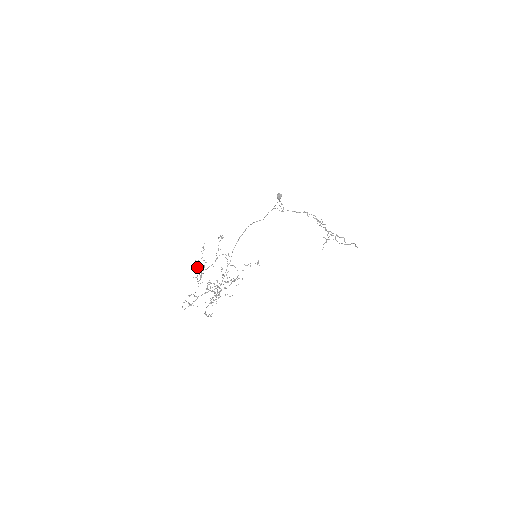
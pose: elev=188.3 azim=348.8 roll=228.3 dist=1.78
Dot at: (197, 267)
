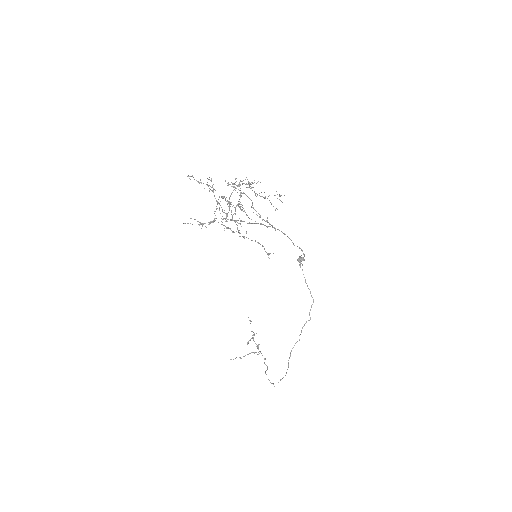
Dot at: occluded
